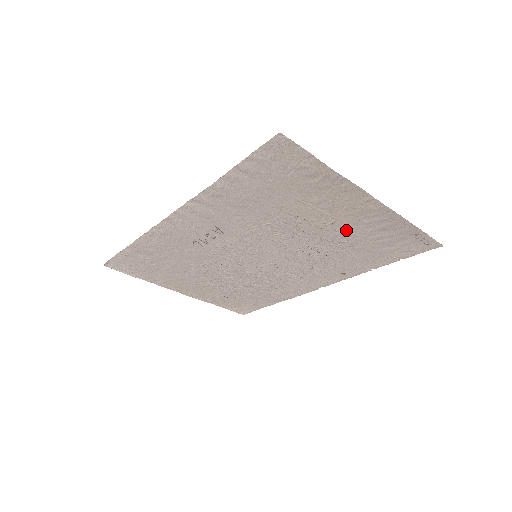
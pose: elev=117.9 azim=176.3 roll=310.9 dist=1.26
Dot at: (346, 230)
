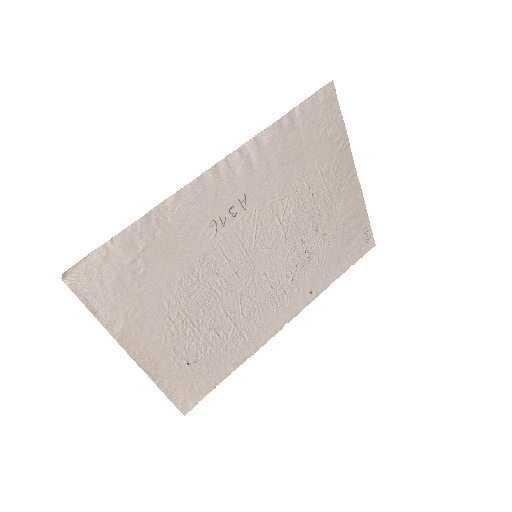
Dot at: (331, 216)
